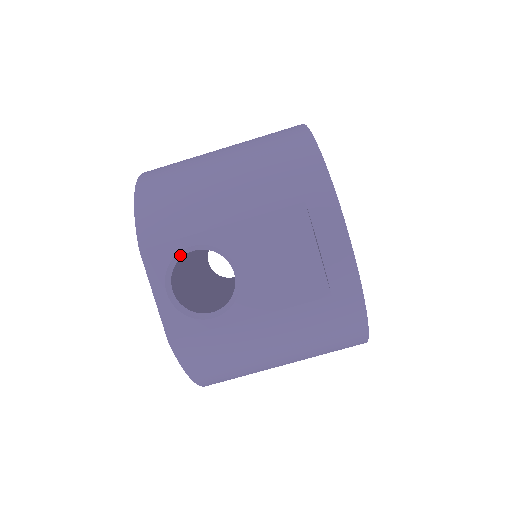
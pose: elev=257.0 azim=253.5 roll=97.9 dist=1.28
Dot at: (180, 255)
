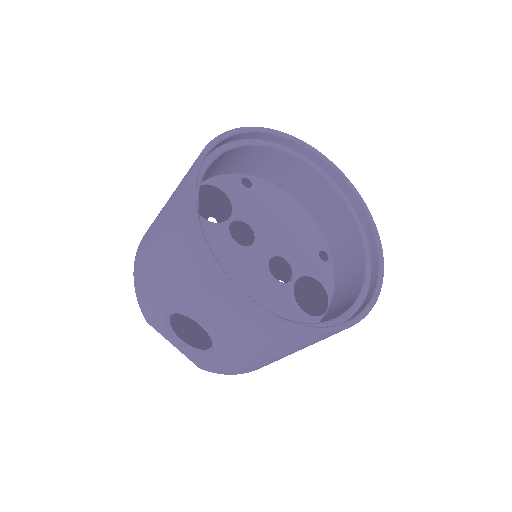
Dot at: (167, 320)
